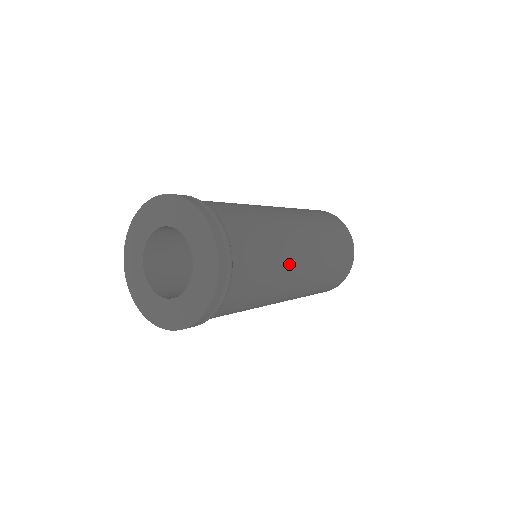
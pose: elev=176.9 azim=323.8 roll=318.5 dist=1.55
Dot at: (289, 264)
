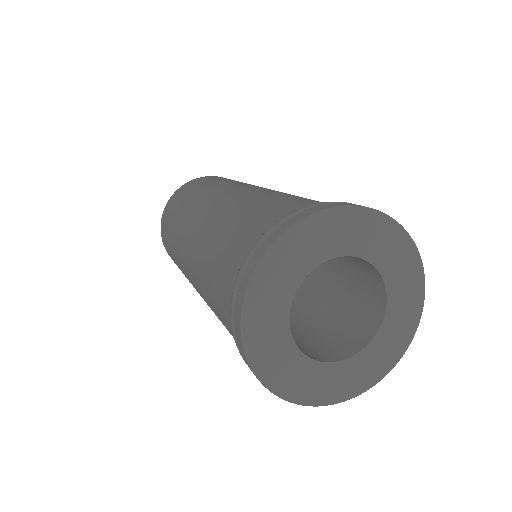
Dot at: occluded
